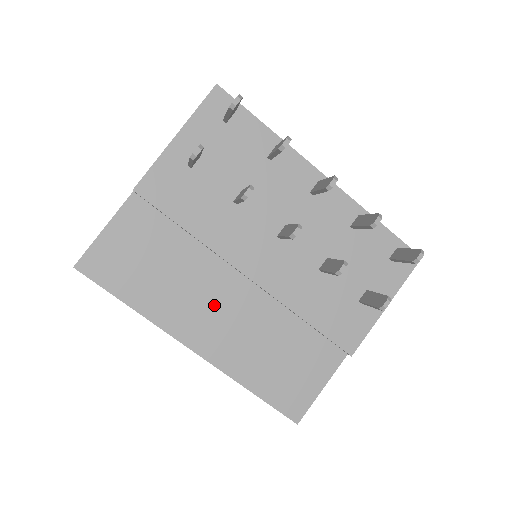
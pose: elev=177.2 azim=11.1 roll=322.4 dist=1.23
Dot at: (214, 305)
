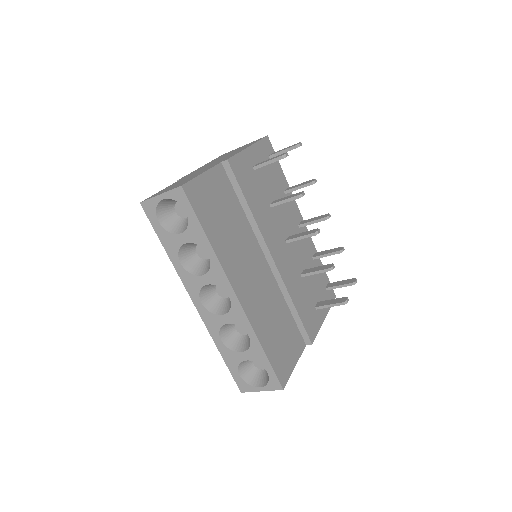
Dot at: (250, 268)
